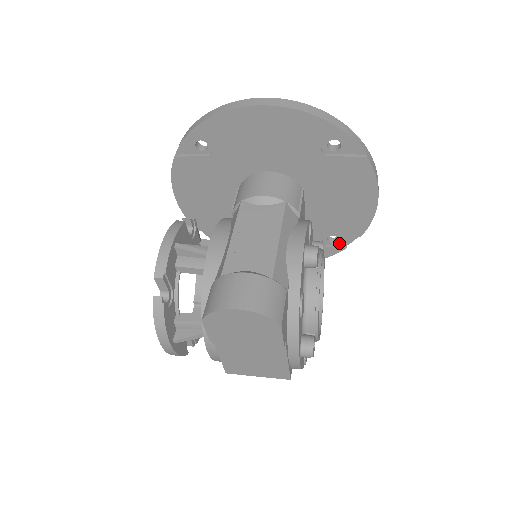
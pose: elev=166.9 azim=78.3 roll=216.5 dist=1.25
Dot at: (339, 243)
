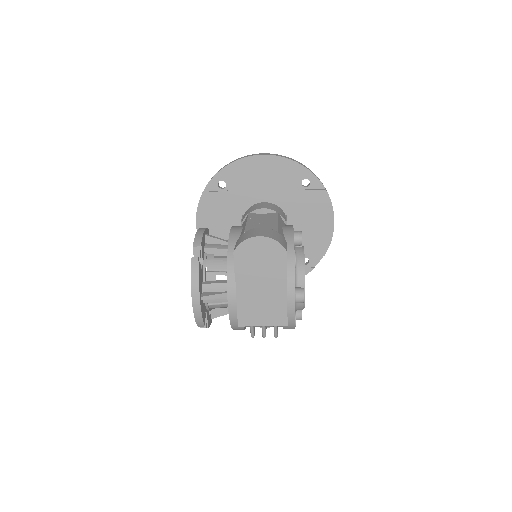
Dot at: (309, 264)
